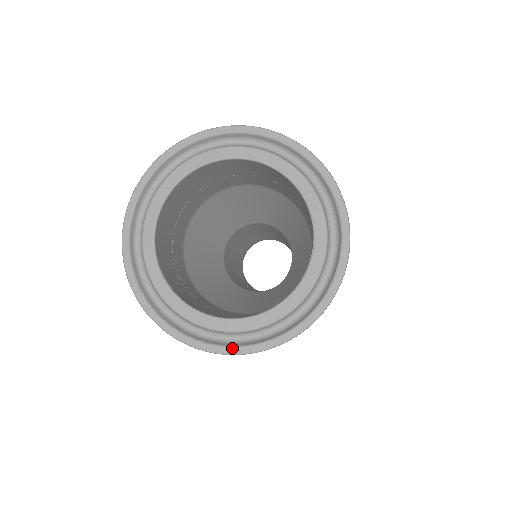
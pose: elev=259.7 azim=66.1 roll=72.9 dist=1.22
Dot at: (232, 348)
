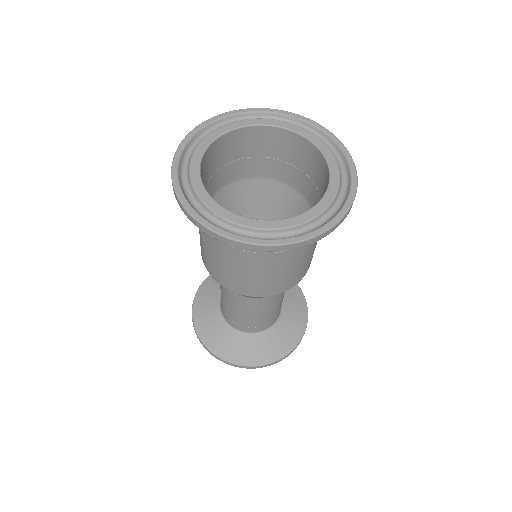
Dot at: (224, 231)
